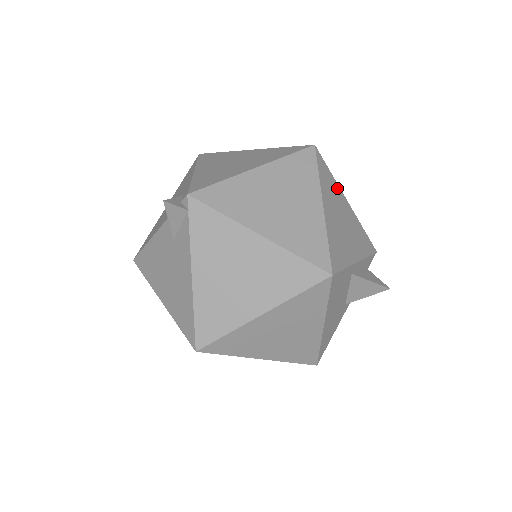
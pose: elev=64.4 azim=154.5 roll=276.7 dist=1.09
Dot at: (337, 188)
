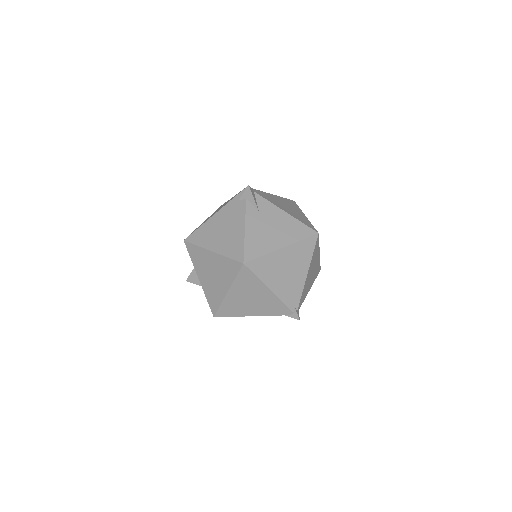
Dot at: occluded
